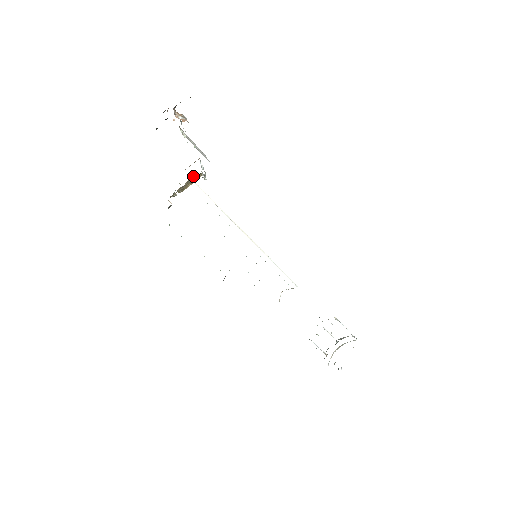
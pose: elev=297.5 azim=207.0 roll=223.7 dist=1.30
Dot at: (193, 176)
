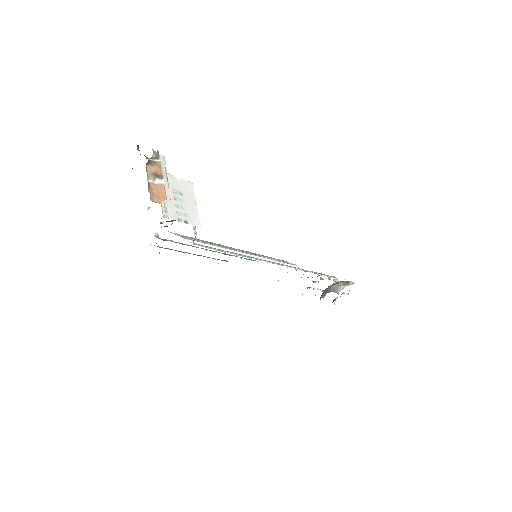
Dot at: occluded
